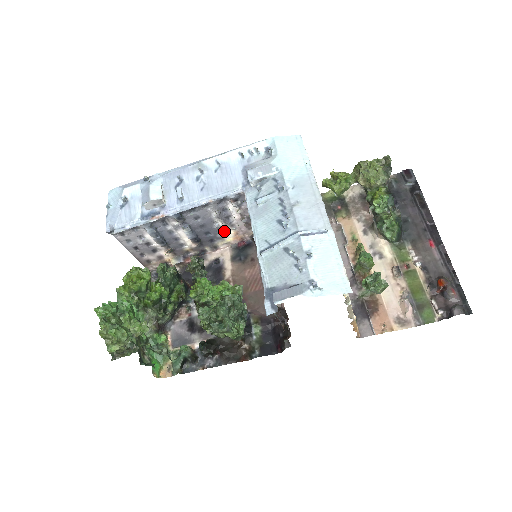
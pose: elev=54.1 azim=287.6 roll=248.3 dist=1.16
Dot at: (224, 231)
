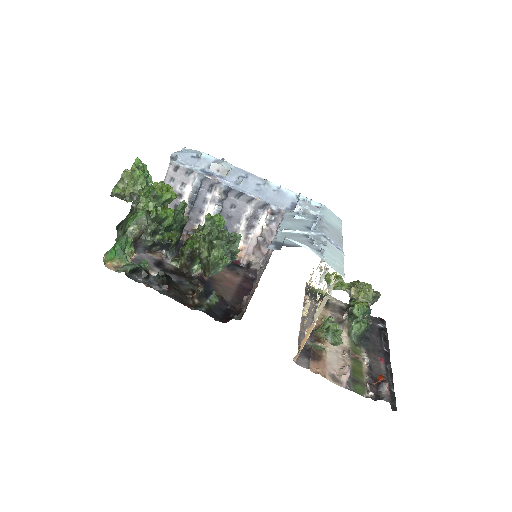
Dot at: occluded
